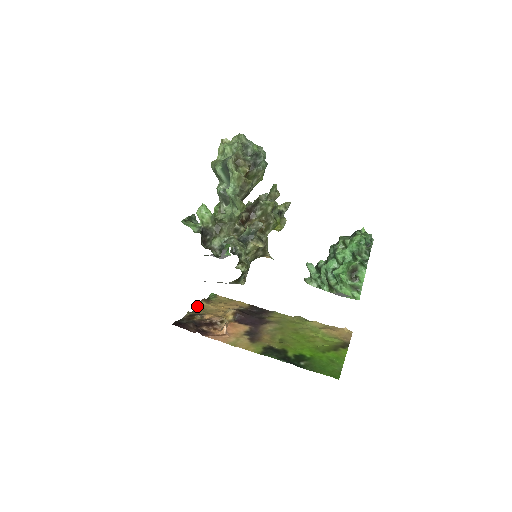
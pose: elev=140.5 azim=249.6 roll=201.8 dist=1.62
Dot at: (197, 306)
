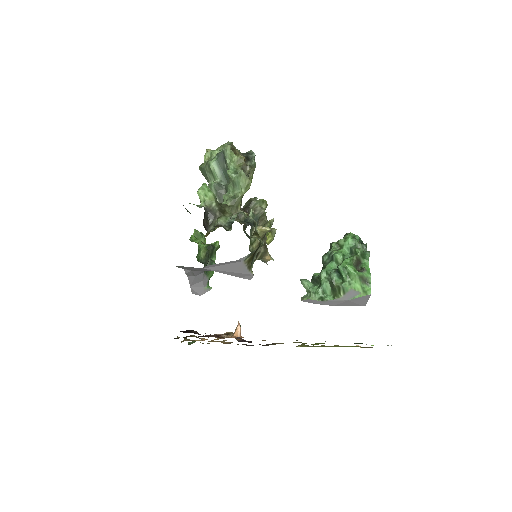
Dot at: occluded
